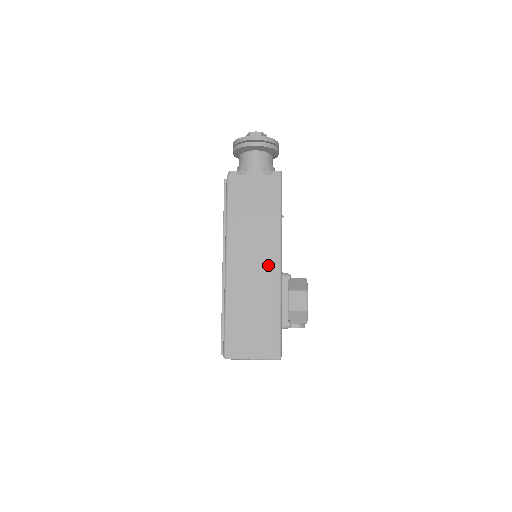
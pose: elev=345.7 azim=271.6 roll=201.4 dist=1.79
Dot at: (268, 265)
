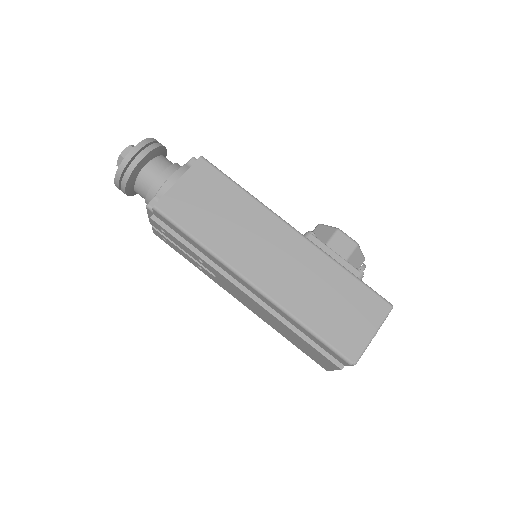
Dot at: (287, 242)
